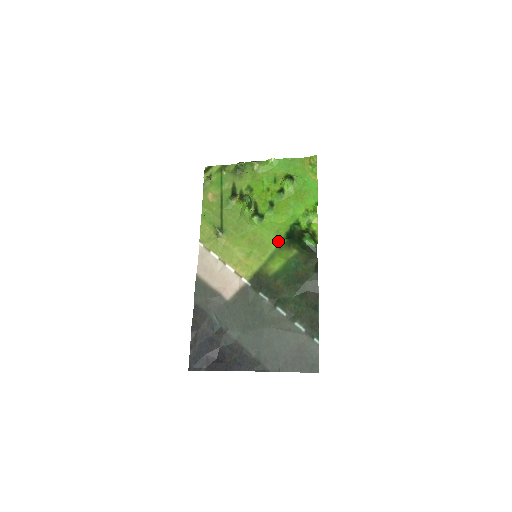
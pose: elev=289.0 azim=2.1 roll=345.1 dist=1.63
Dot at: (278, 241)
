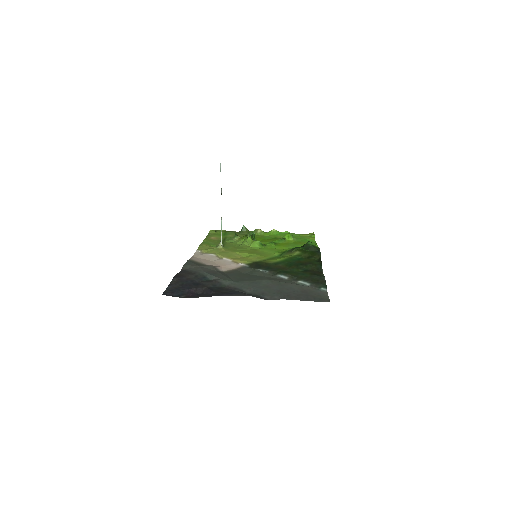
Dot at: (279, 253)
